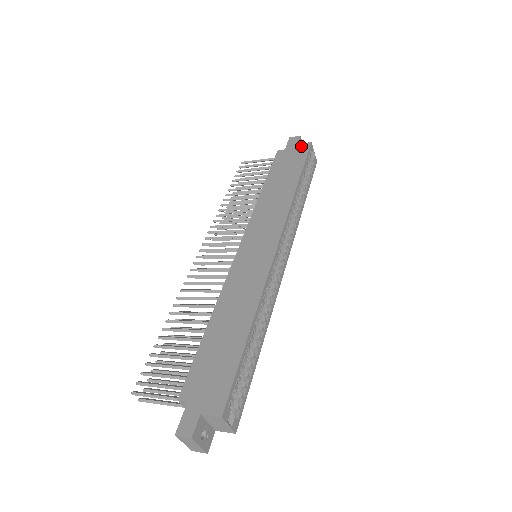
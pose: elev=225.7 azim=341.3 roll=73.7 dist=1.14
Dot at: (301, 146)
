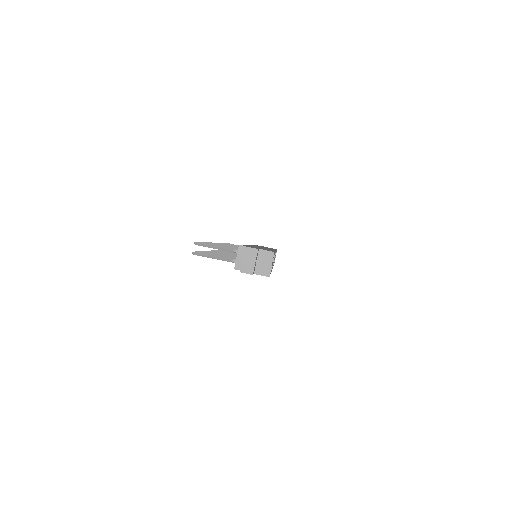
Dot at: occluded
